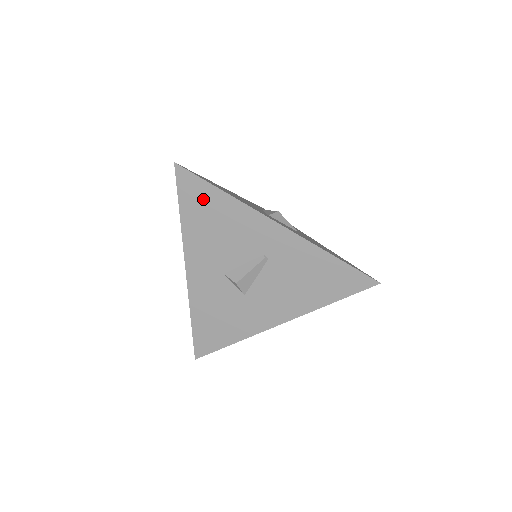
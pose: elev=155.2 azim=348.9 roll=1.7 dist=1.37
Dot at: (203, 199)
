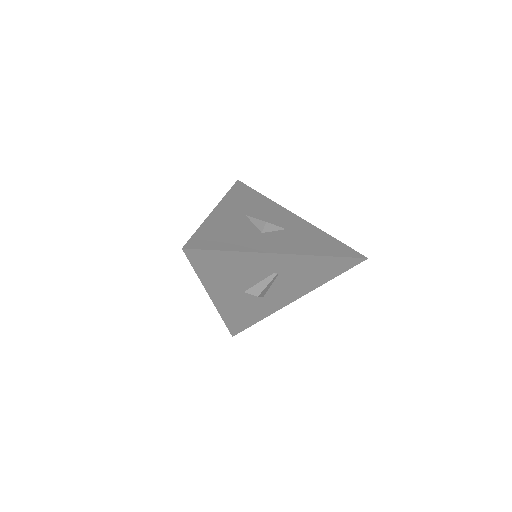
Dot at: (215, 260)
